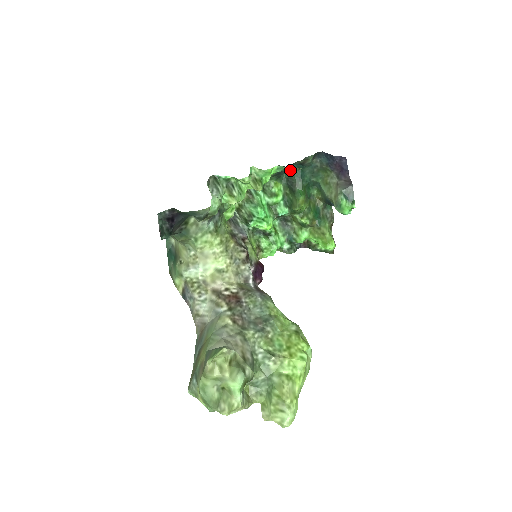
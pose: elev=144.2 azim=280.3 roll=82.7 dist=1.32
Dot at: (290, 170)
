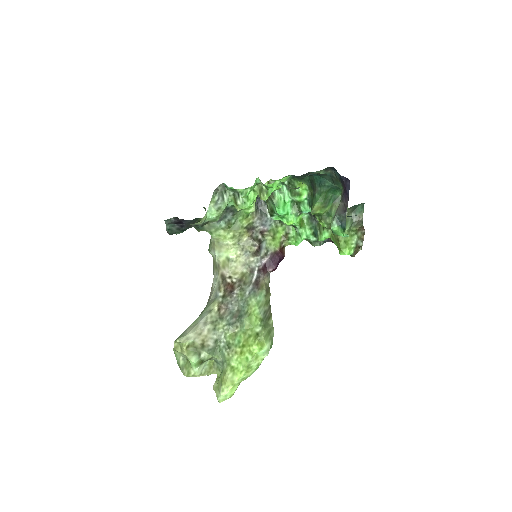
Dot at: occluded
